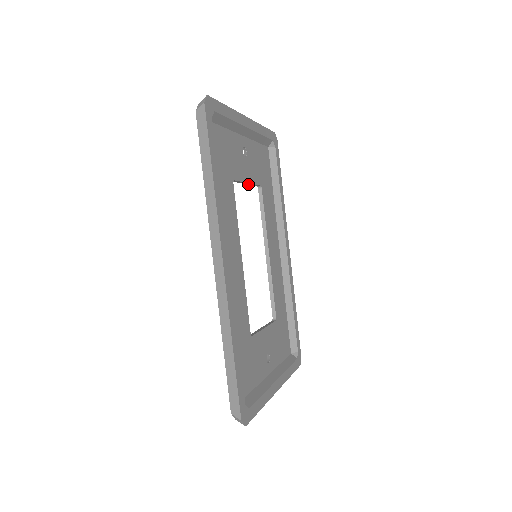
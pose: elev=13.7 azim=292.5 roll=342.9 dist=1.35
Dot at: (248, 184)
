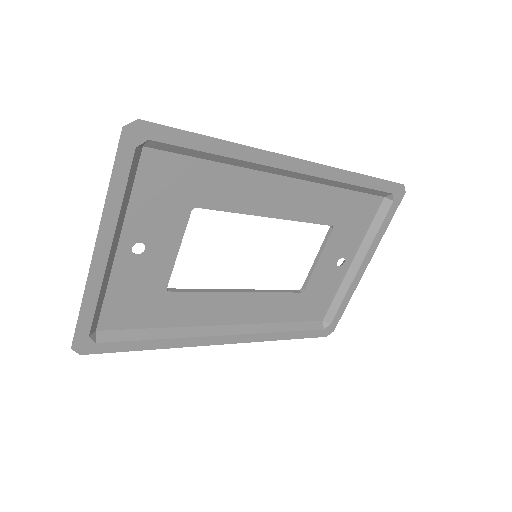
Dot at: (179, 238)
